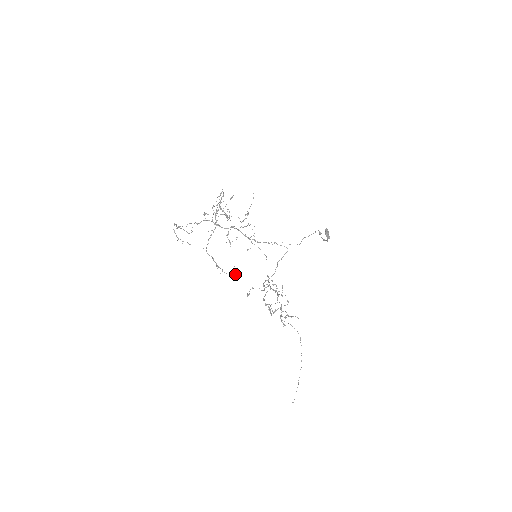
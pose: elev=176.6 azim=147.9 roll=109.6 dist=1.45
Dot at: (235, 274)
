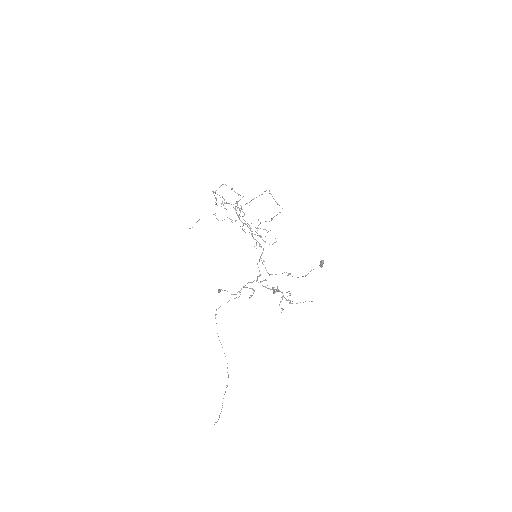
Dot at: (272, 244)
